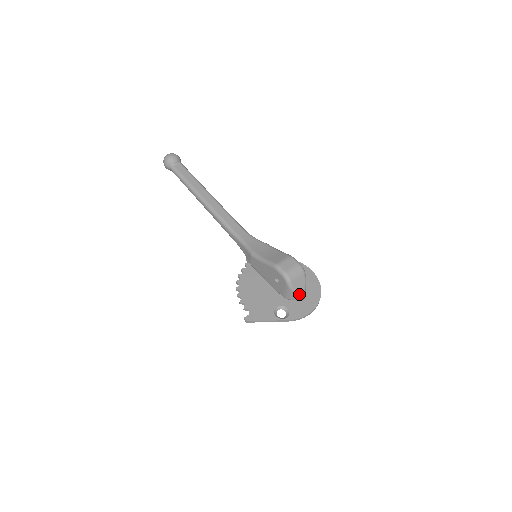
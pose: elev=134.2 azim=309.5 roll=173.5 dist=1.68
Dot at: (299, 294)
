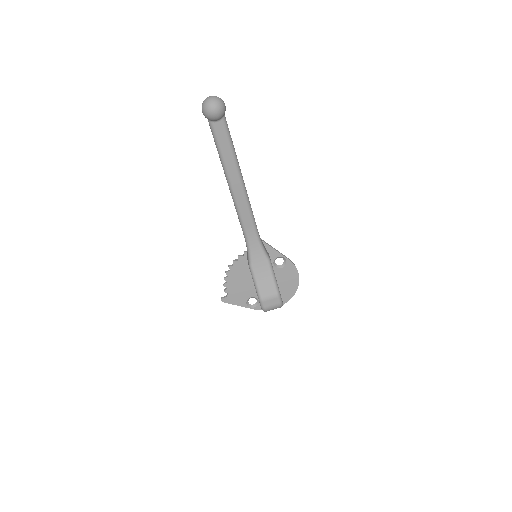
Dot at: occluded
